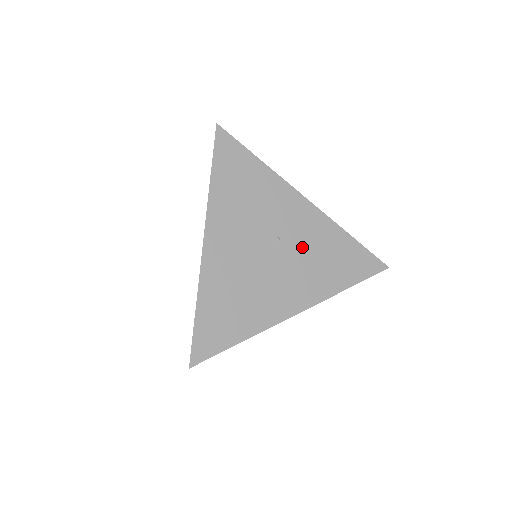
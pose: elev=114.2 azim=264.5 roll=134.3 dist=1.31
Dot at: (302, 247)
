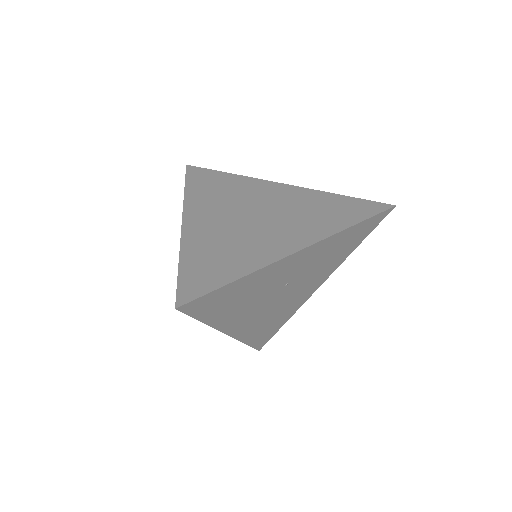
Dot at: (309, 269)
